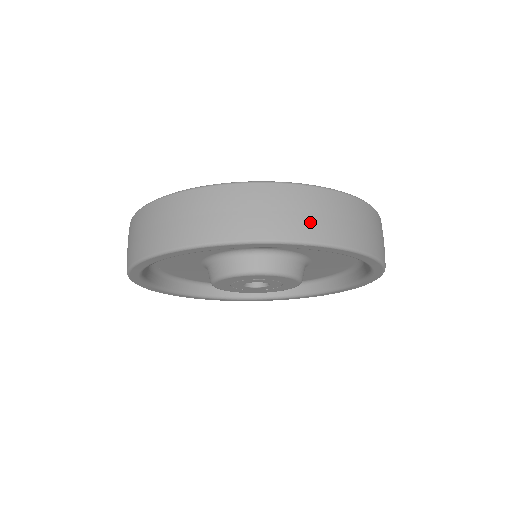
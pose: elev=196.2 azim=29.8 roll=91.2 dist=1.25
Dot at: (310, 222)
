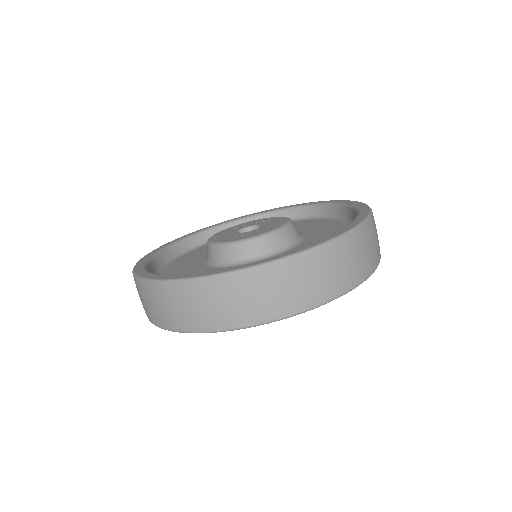
Dot at: (343, 275)
